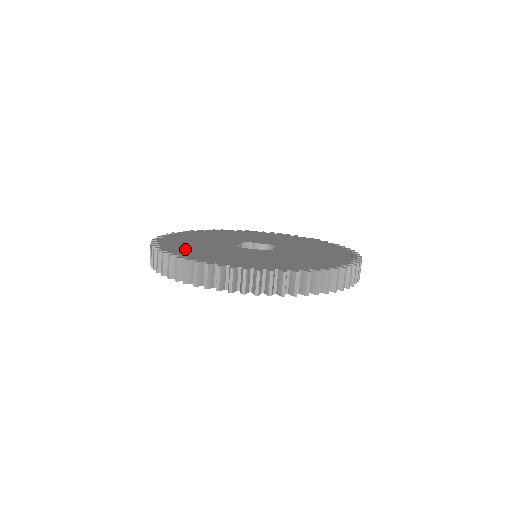
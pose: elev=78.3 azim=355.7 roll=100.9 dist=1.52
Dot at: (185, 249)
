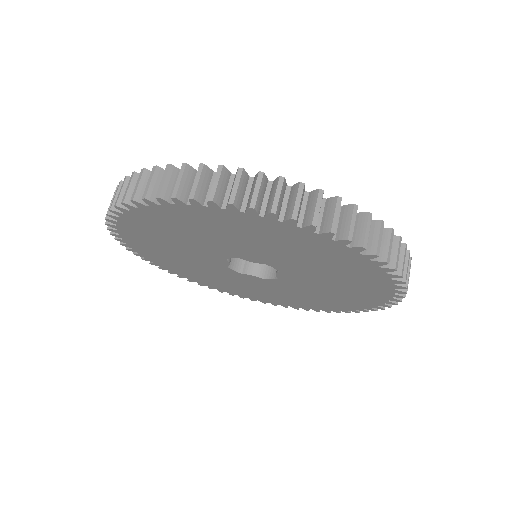
Dot at: occluded
